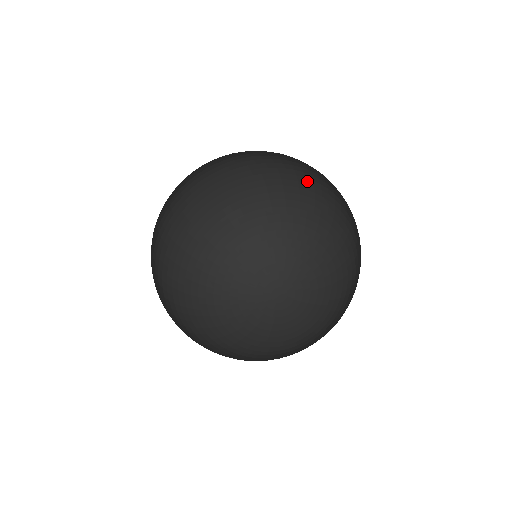
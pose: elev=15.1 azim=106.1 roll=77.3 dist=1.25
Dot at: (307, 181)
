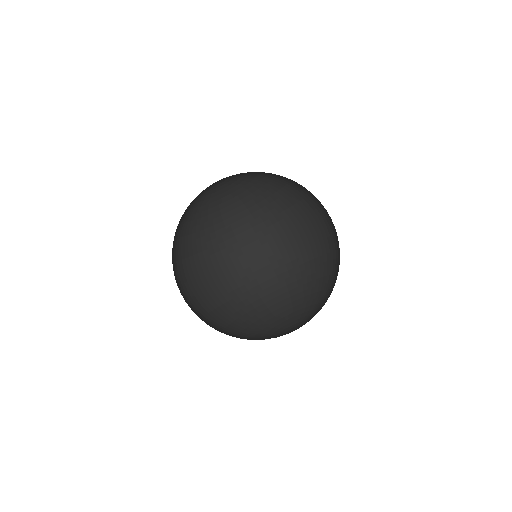
Dot at: (312, 232)
